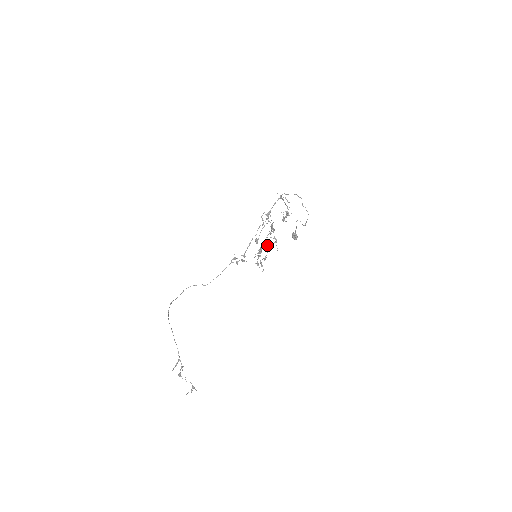
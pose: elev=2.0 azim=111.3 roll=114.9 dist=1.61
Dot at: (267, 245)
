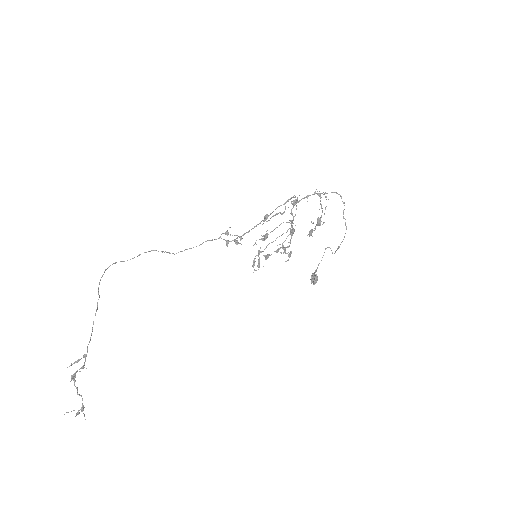
Dot at: occluded
